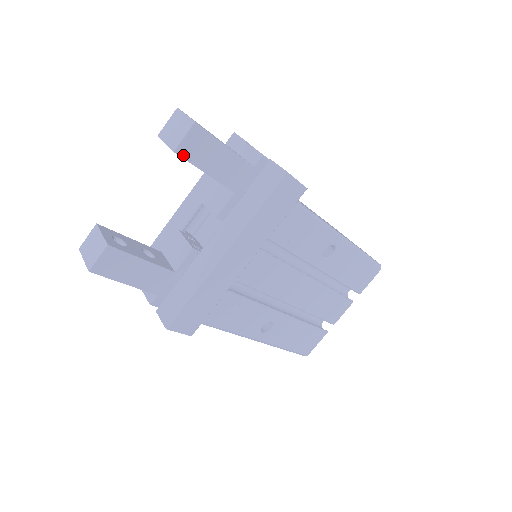
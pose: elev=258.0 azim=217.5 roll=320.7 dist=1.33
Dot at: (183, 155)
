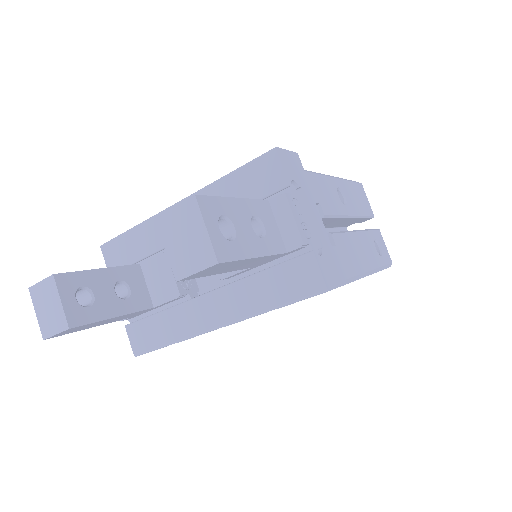
Dot at: (190, 278)
